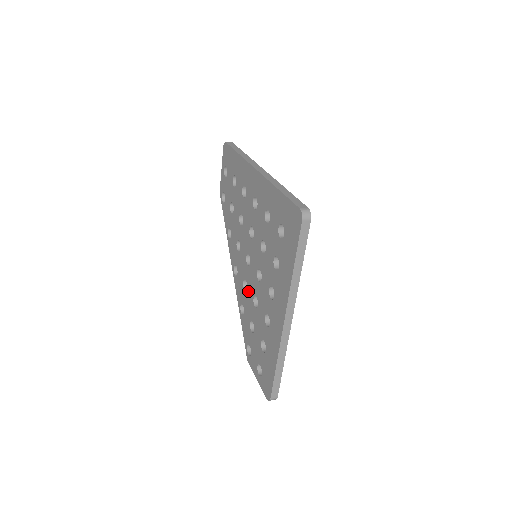
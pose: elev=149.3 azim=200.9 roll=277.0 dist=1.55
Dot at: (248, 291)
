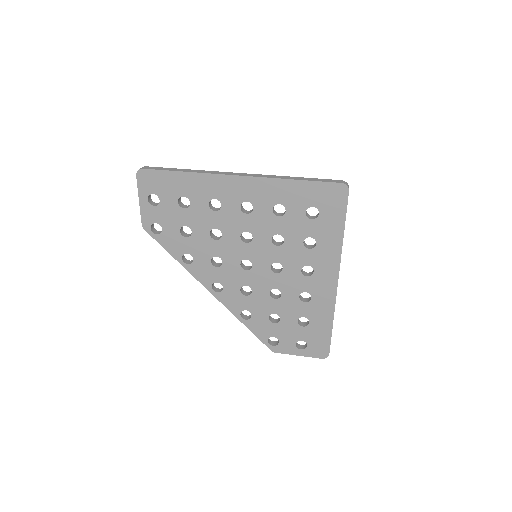
Dot at: (255, 292)
